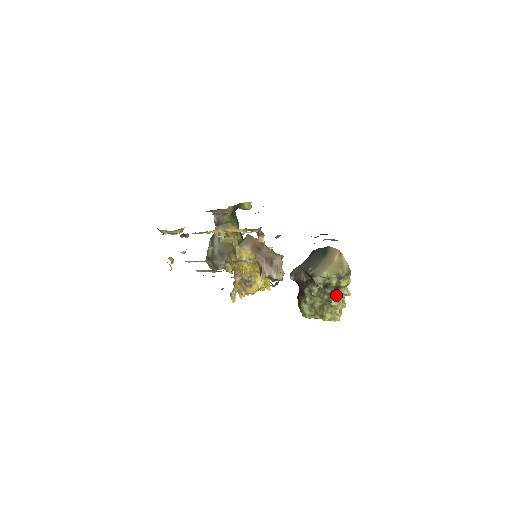
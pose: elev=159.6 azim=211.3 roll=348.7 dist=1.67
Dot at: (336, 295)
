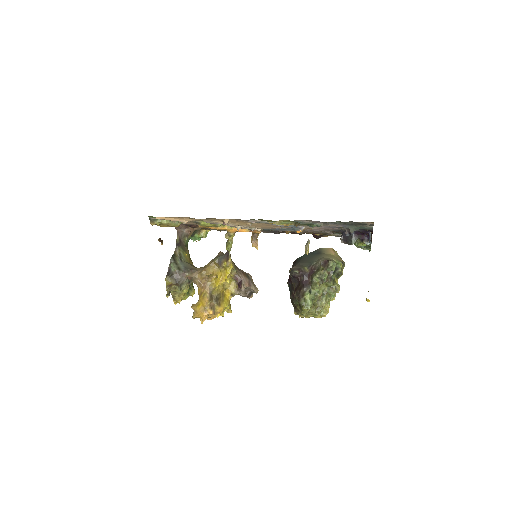
Dot at: (337, 282)
